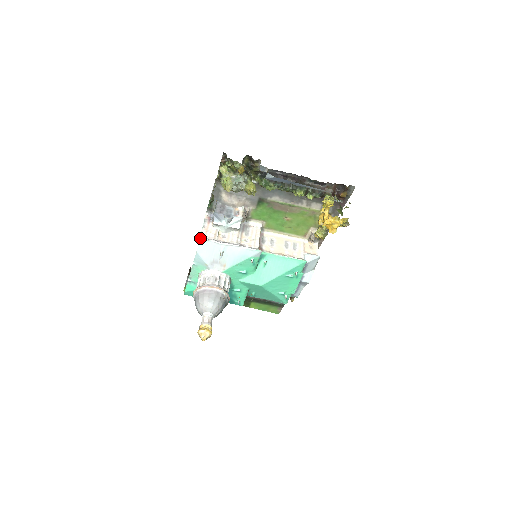
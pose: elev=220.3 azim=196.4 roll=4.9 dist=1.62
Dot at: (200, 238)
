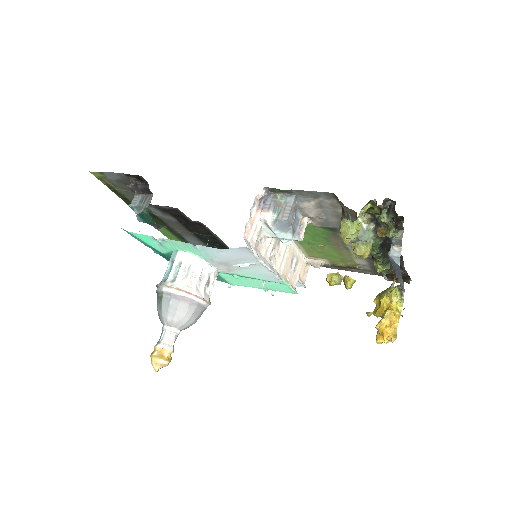
Dot at: (247, 246)
